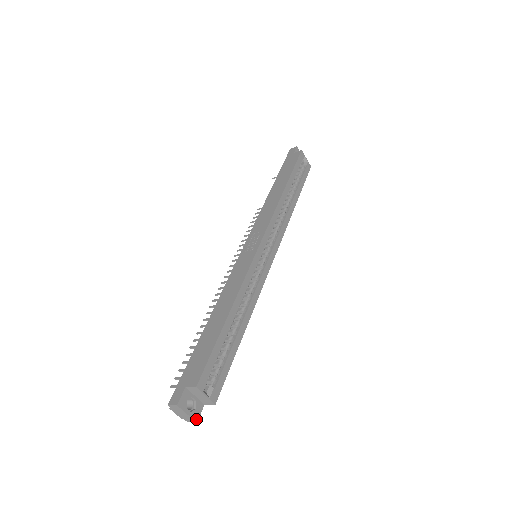
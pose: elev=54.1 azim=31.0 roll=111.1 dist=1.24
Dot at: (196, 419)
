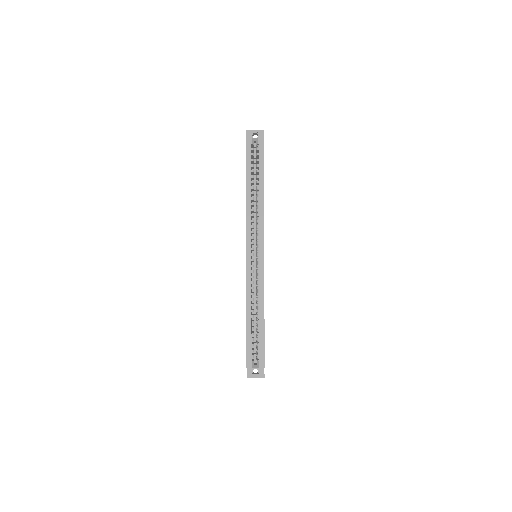
Dot at: (263, 376)
